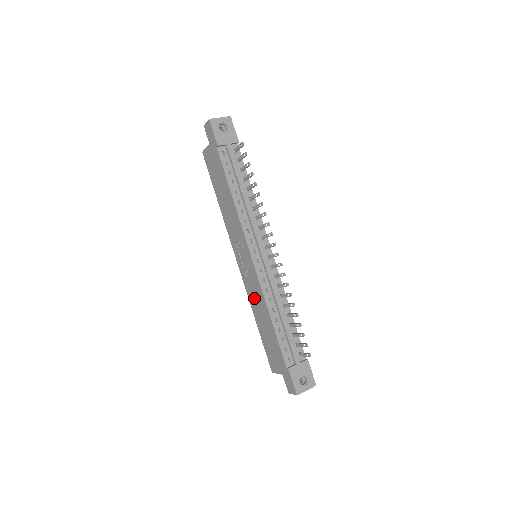
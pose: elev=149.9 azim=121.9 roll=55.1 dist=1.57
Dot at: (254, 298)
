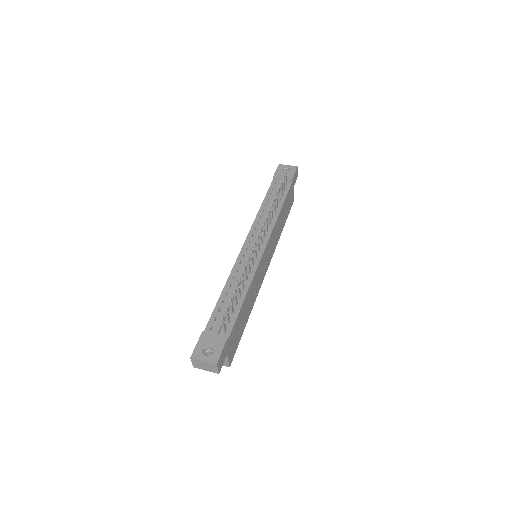
Dot at: occluded
